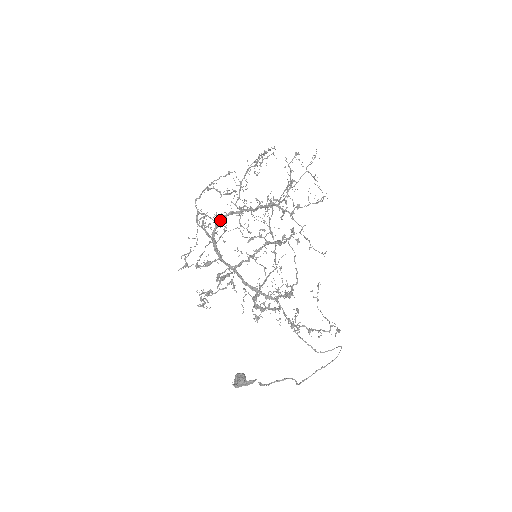
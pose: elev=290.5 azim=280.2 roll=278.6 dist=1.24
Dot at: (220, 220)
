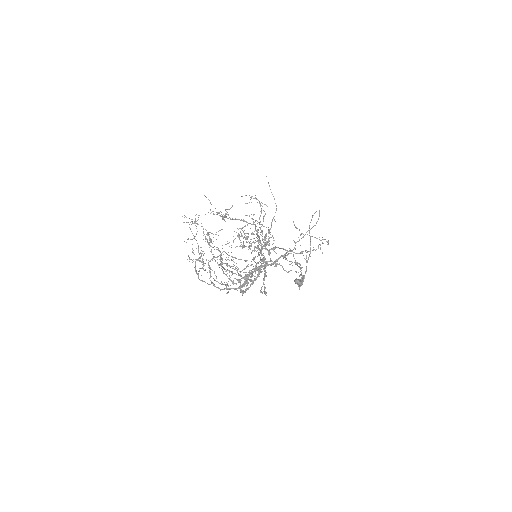
Dot at: occluded
